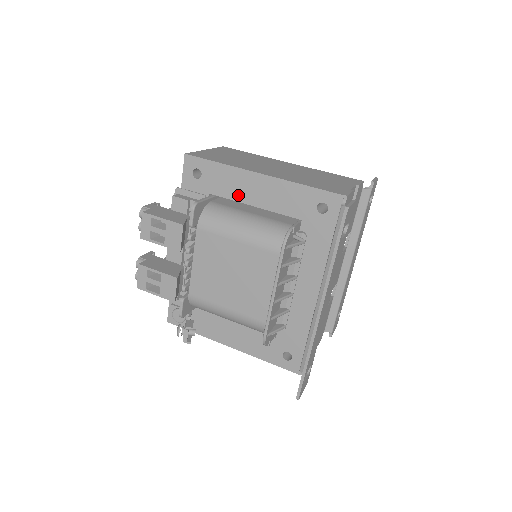
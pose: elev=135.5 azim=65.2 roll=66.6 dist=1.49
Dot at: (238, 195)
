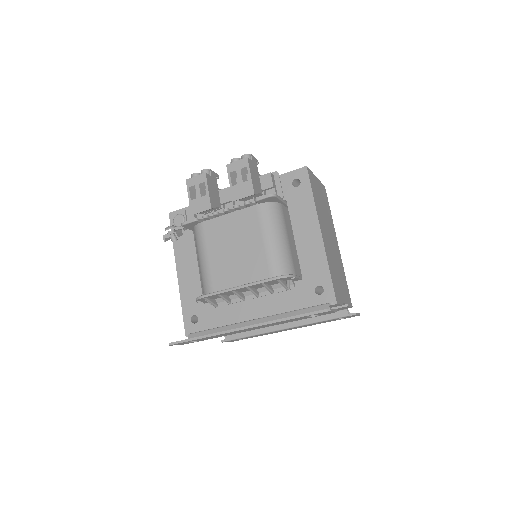
Dot at: (297, 222)
